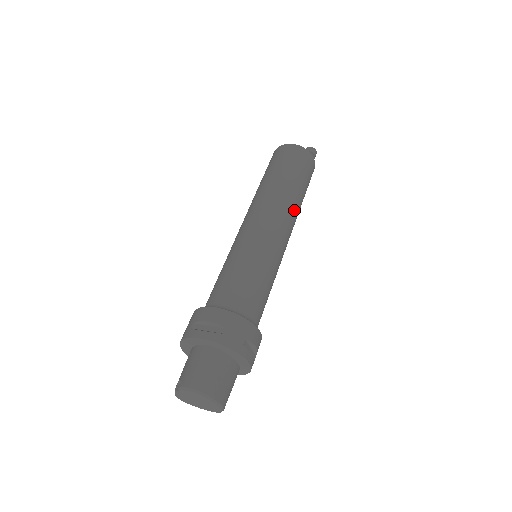
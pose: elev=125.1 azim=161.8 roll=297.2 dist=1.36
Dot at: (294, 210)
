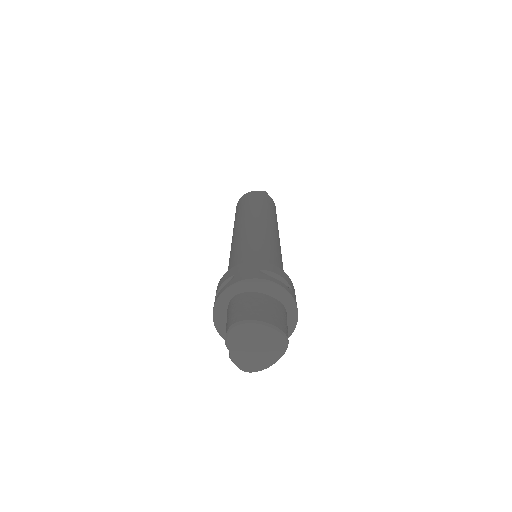
Dot at: (264, 214)
